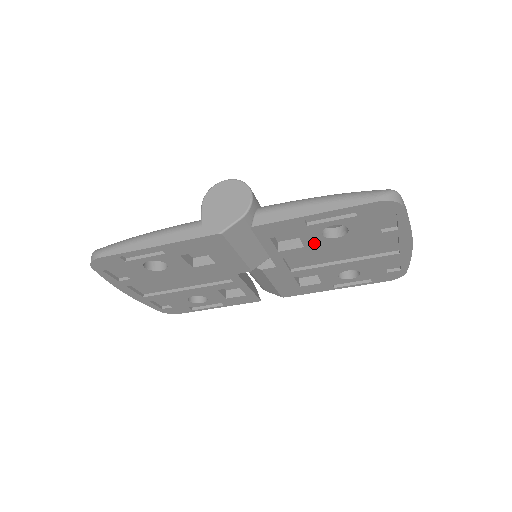
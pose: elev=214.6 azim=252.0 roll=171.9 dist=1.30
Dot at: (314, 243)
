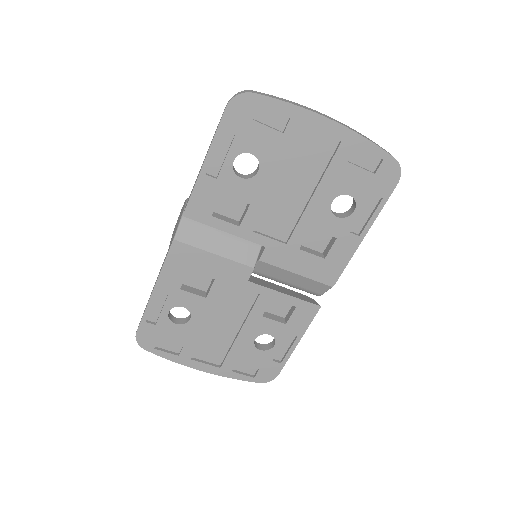
Dot at: (251, 193)
